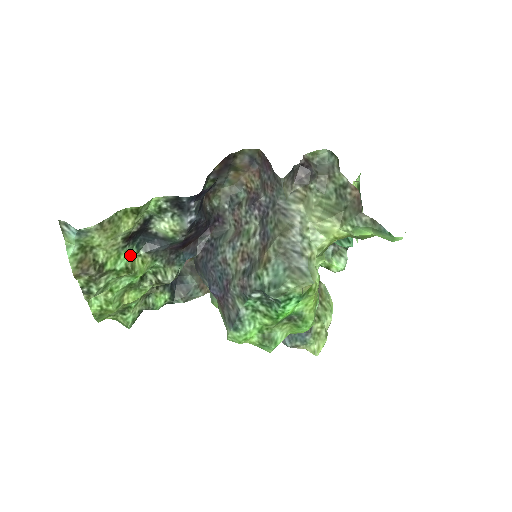
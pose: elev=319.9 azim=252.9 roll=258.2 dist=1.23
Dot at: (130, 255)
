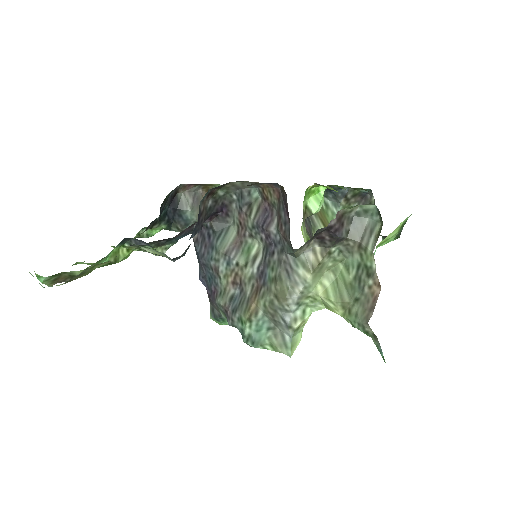
Dot at: (113, 251)
